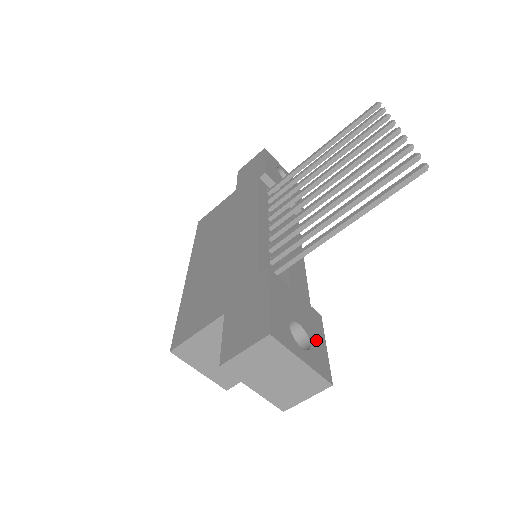
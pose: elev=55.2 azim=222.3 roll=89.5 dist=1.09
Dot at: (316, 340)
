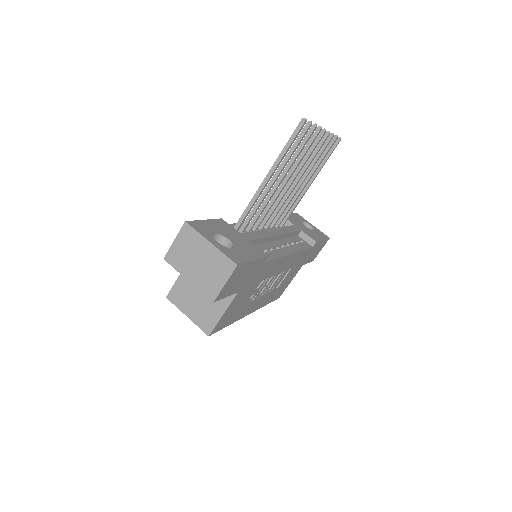
Dot at: (243, 252)
